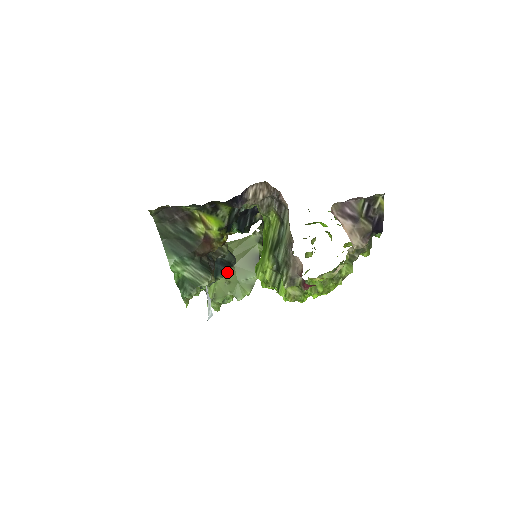
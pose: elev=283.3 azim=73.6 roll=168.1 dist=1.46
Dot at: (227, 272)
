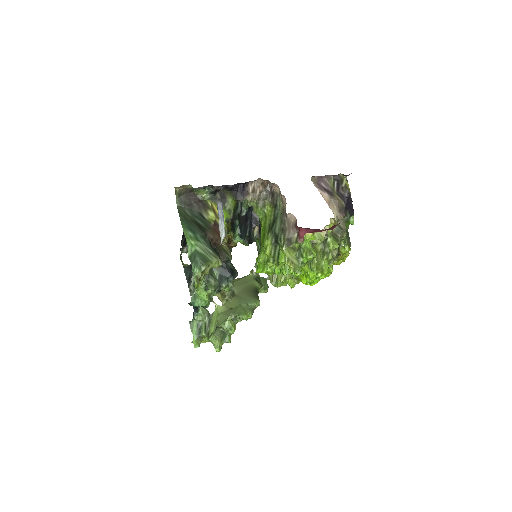
Dot at: (230, 282)
